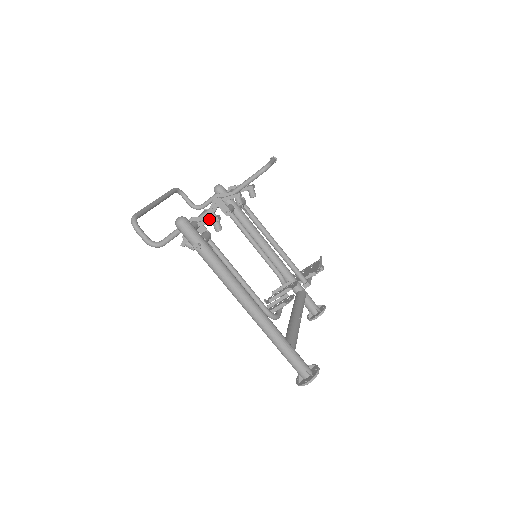
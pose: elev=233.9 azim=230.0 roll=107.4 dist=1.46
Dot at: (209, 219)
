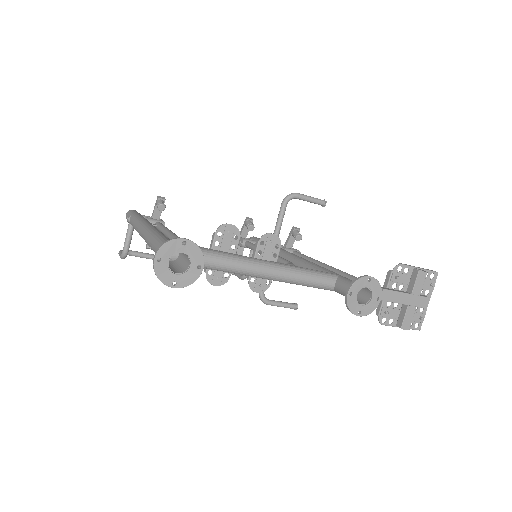
Dot at: (155, 204)
